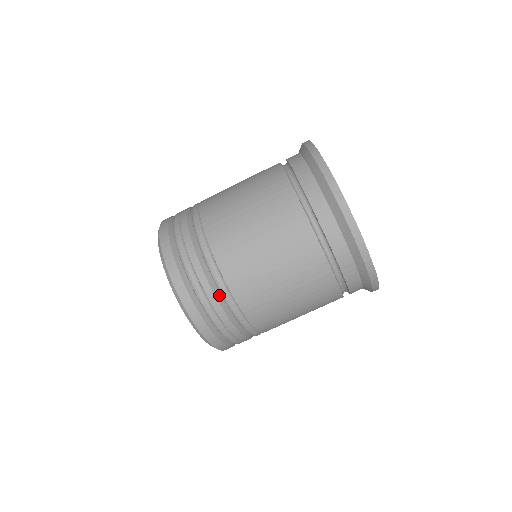
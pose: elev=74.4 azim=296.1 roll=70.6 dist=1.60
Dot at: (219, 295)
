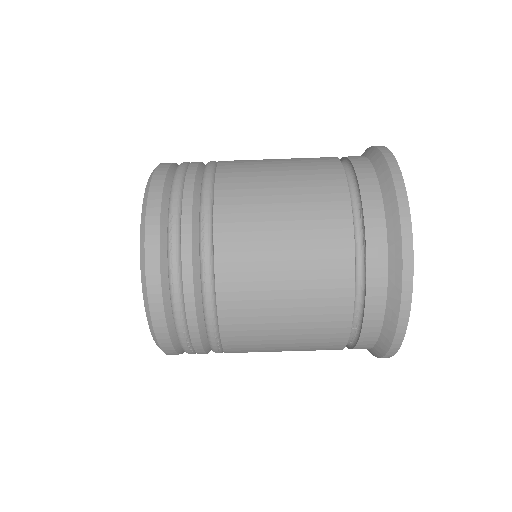
Dot at: (197, 263)
